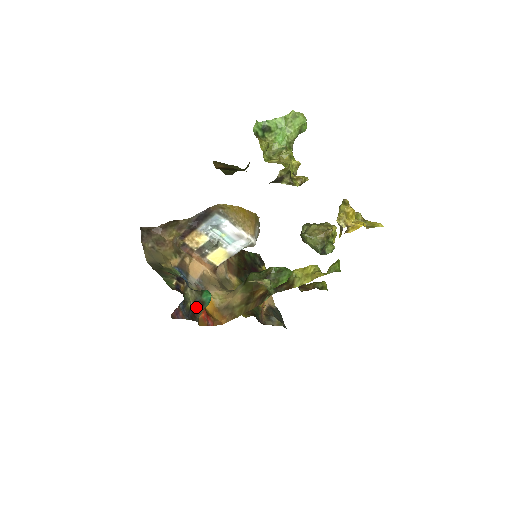
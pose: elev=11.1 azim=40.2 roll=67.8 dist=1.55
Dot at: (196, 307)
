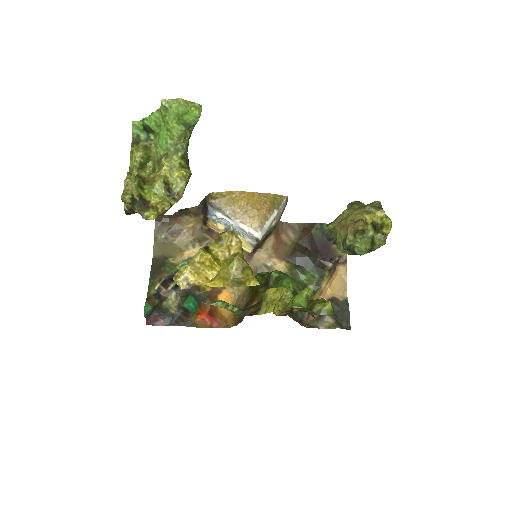
Dot at: (183, 312)
